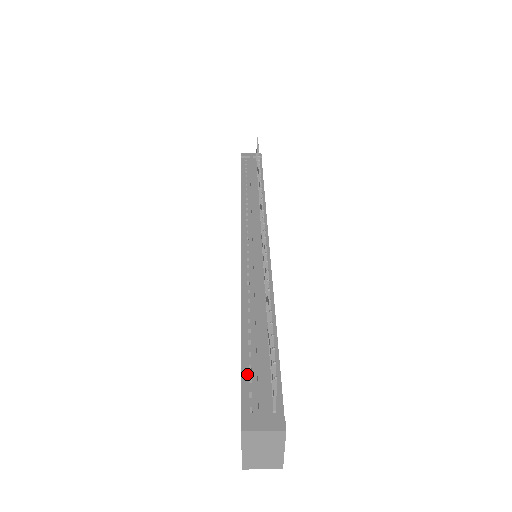
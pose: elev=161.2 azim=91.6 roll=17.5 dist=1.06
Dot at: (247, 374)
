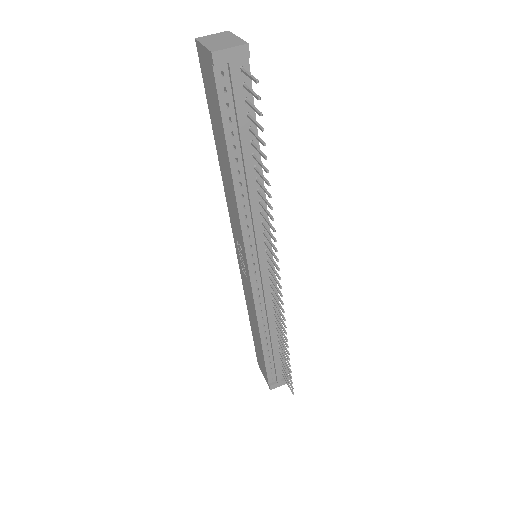
Dot at: (269, 366)
